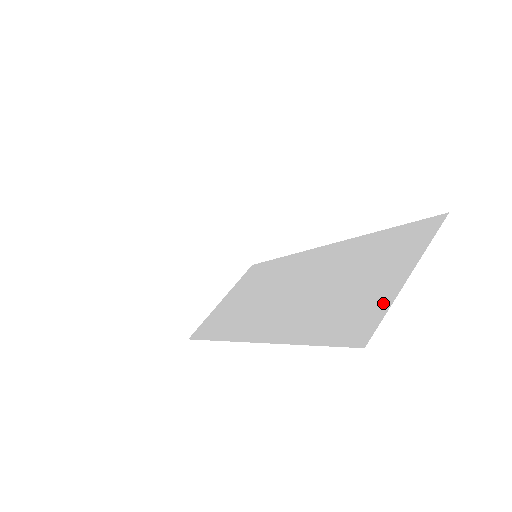
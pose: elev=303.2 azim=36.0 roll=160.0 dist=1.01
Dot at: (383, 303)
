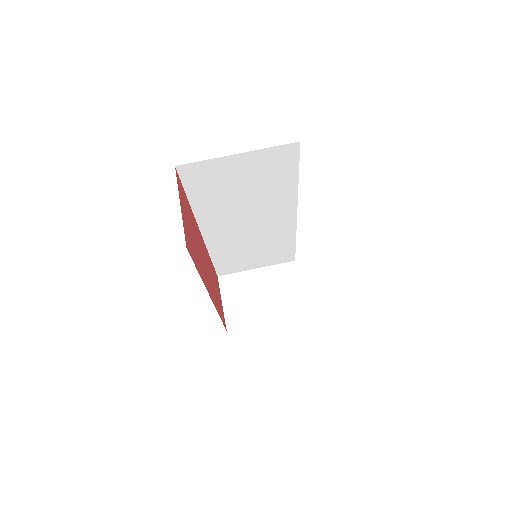
Dot at: occluded
